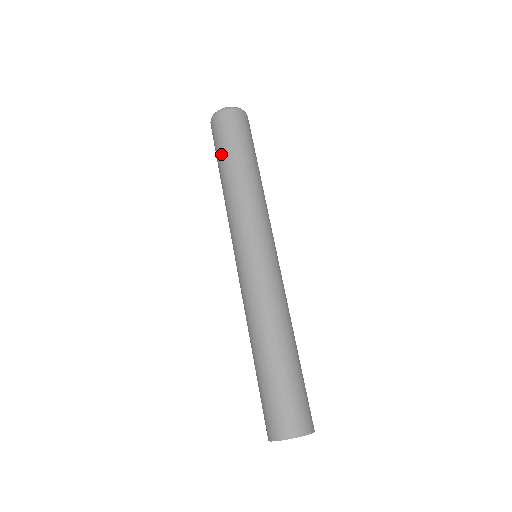
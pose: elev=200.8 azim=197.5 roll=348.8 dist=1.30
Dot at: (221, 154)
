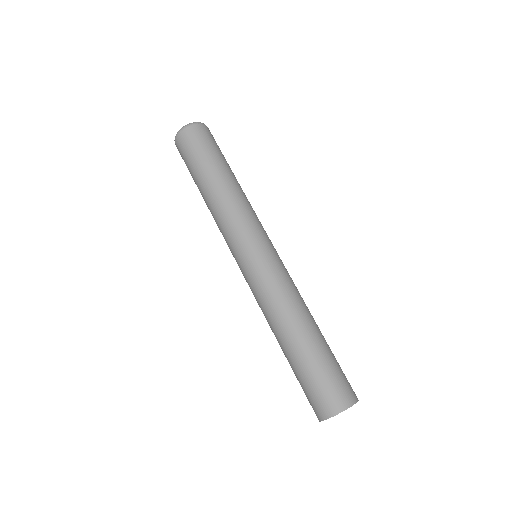
Dot at: (197, 168)
